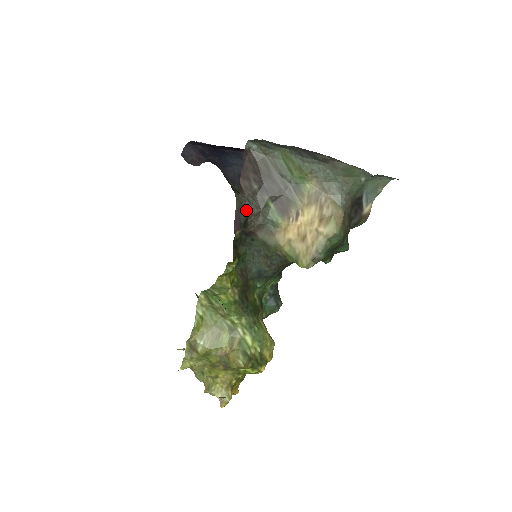
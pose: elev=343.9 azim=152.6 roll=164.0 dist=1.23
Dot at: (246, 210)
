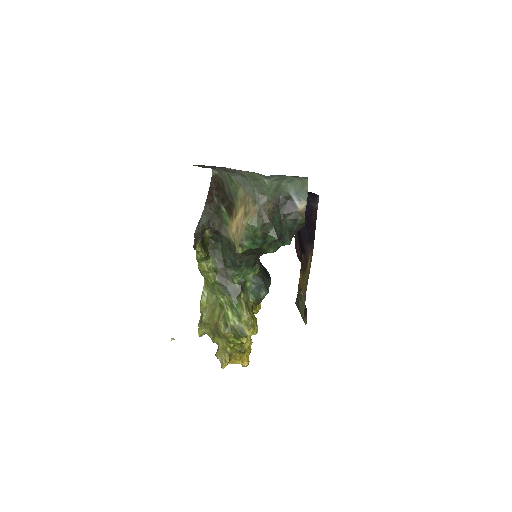
Dot at: (209, 215)
